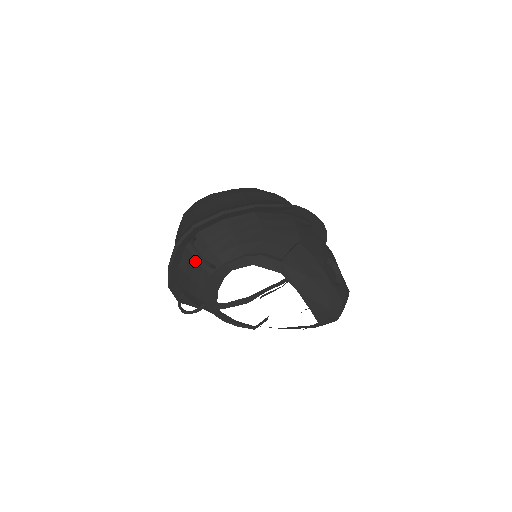
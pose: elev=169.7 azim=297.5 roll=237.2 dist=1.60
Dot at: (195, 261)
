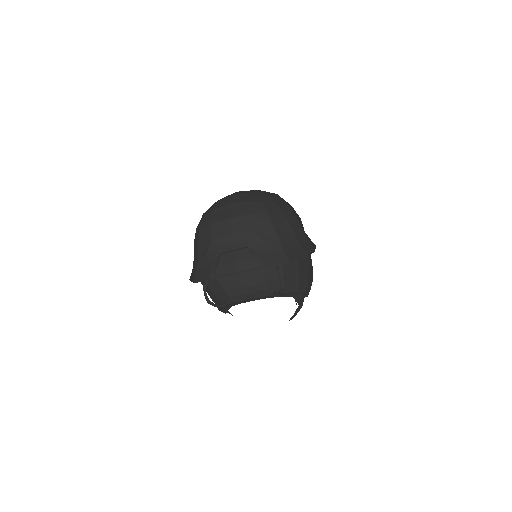
Dot at: (263, 281)
